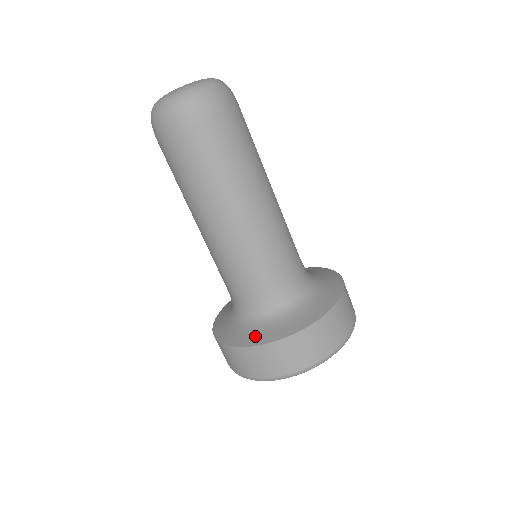
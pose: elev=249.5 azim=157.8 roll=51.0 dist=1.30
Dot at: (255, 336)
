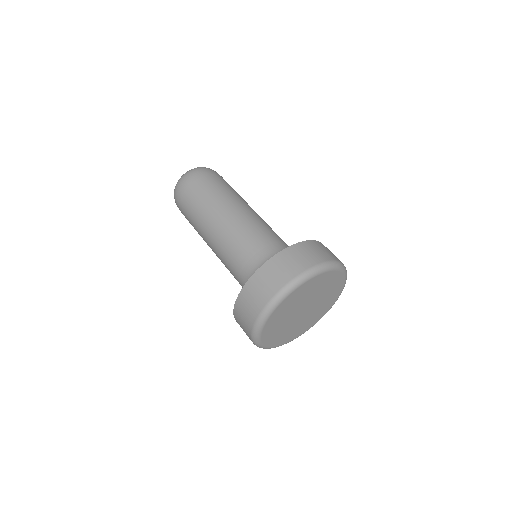
Dot at: occluded
